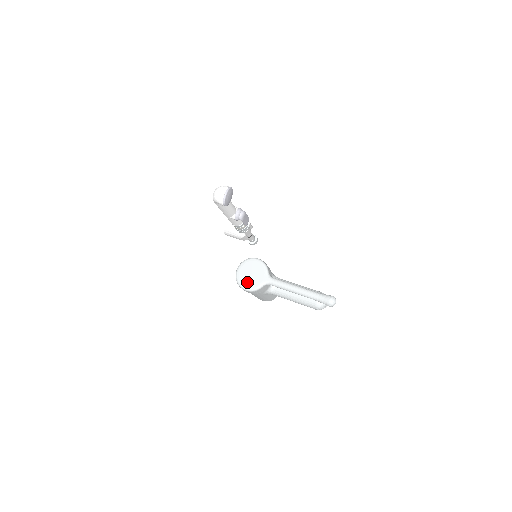
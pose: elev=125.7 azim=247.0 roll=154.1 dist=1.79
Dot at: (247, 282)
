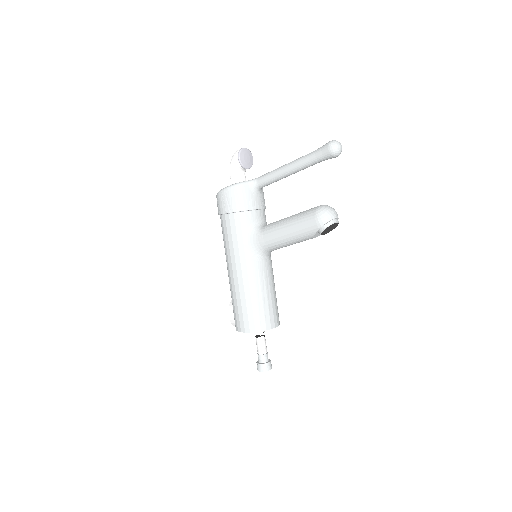
Dot at: occluded
